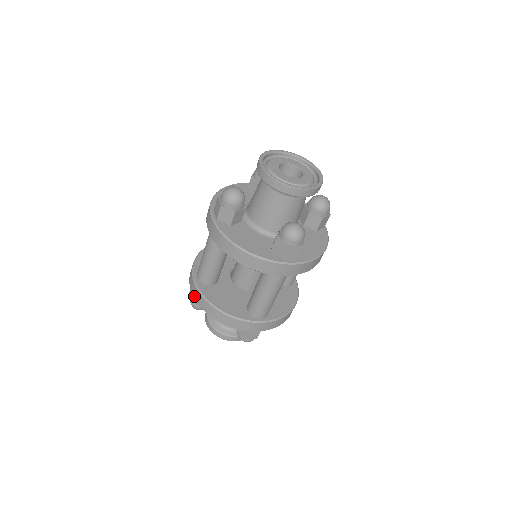
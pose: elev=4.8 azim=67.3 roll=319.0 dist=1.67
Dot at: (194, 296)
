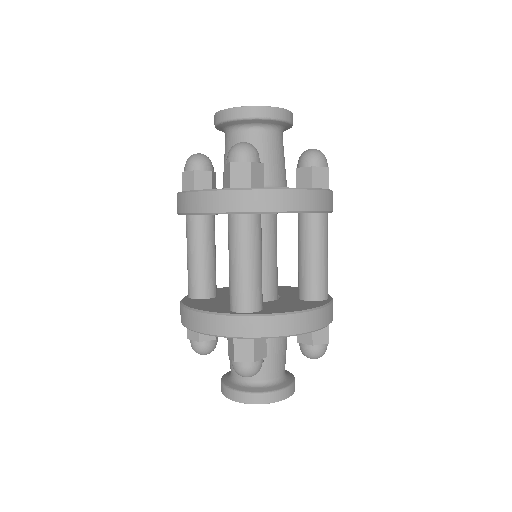
Dot at: occluded
